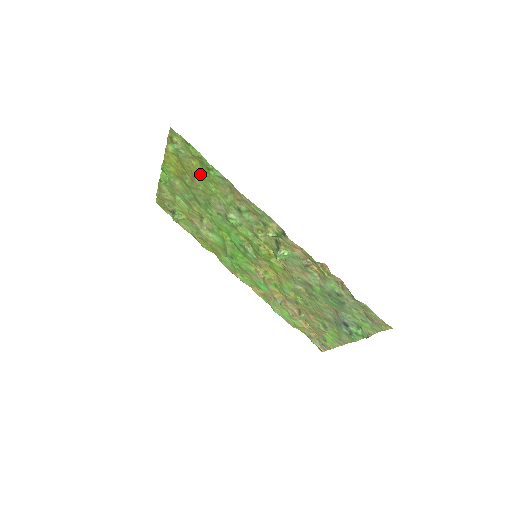
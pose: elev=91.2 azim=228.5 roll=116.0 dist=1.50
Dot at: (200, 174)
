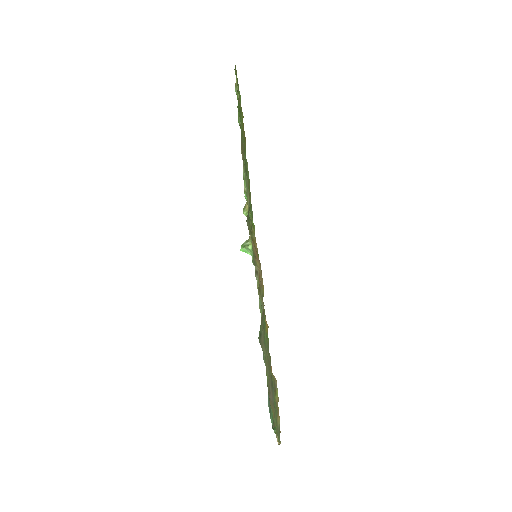
Dot at: occluded
